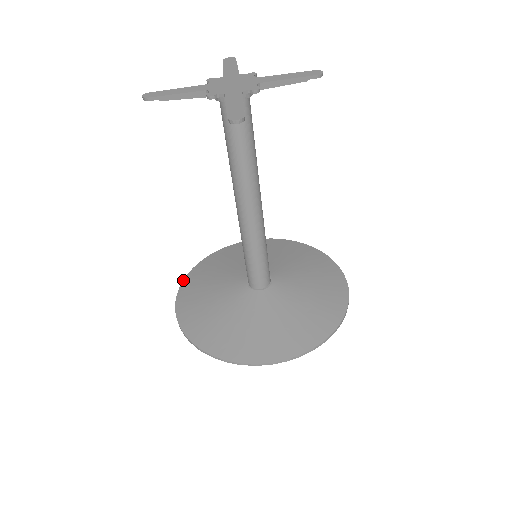
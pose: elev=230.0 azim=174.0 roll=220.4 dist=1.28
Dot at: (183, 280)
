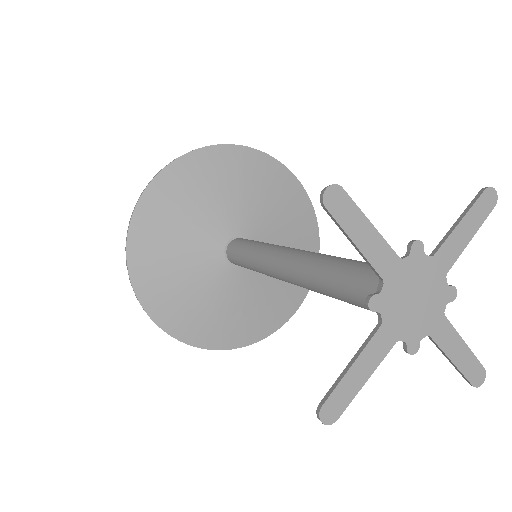
Dot at: (137, 298)
